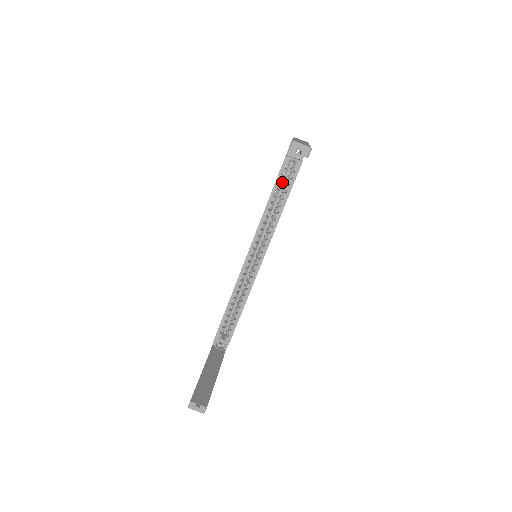
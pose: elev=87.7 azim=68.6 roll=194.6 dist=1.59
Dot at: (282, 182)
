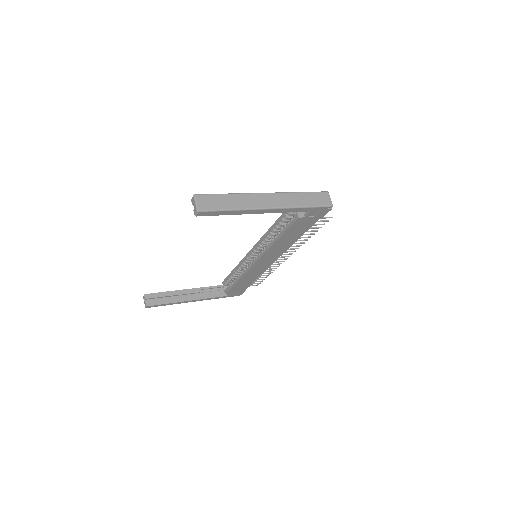
Dot at: occluded
